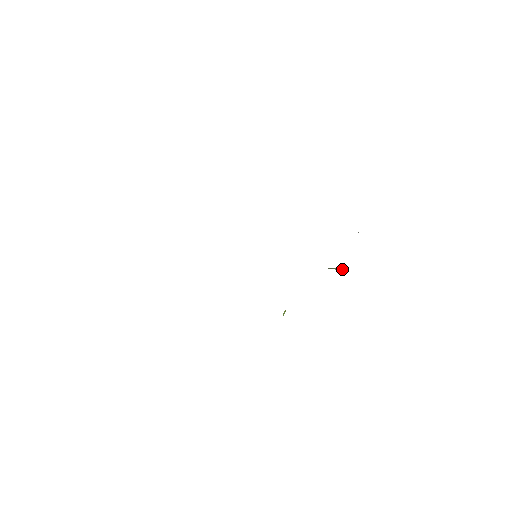
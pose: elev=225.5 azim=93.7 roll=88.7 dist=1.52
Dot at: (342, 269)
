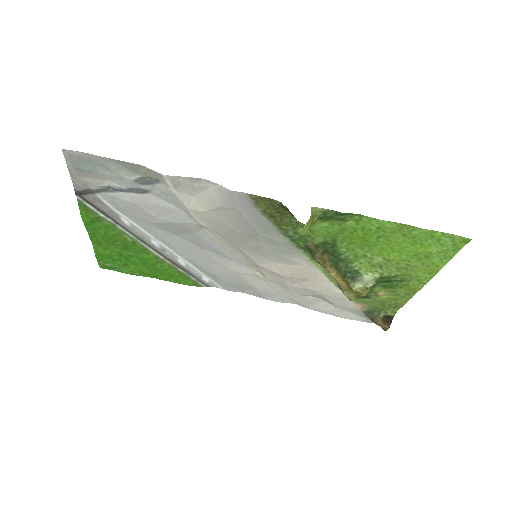
Dot at: (374, 275)
